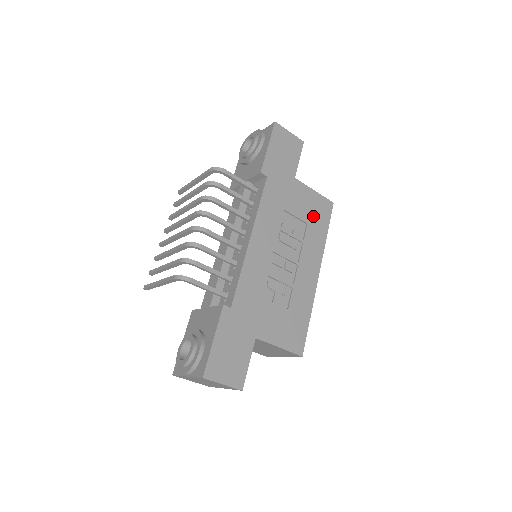
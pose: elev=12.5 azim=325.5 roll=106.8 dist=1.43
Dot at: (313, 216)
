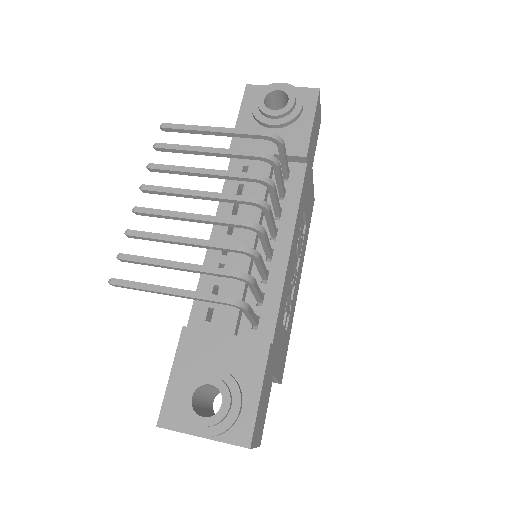
Dot at: (308, 216)
